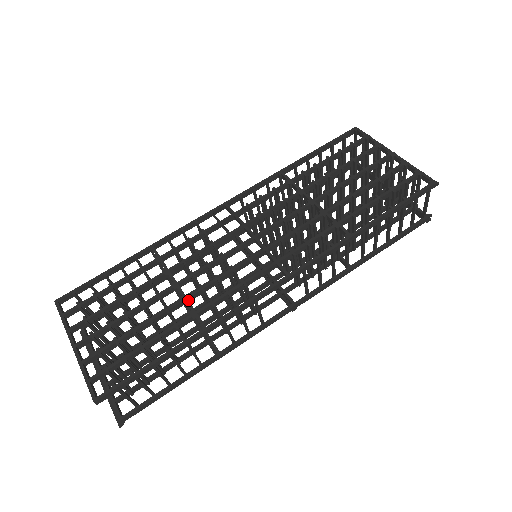
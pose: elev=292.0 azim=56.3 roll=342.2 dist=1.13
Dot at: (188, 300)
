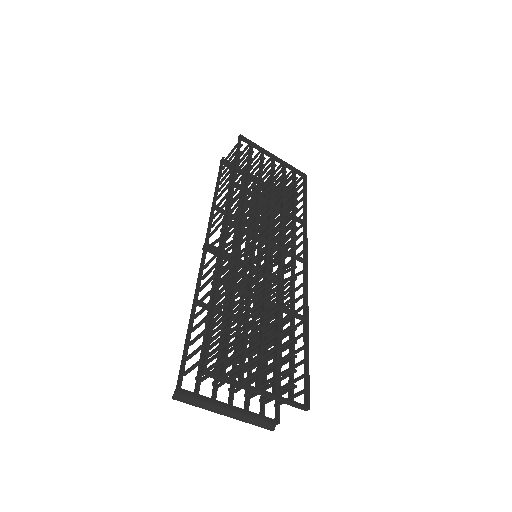
Dot at: occluded
